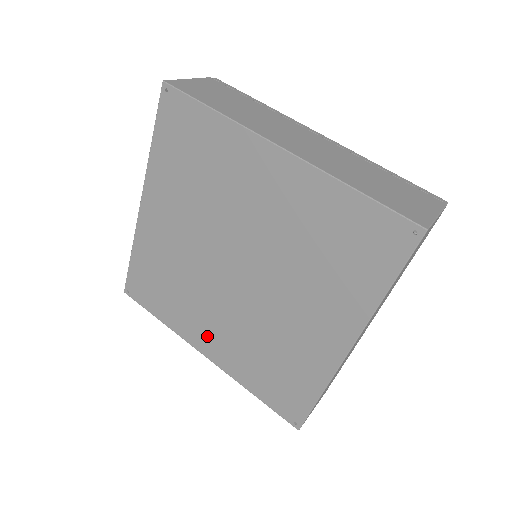
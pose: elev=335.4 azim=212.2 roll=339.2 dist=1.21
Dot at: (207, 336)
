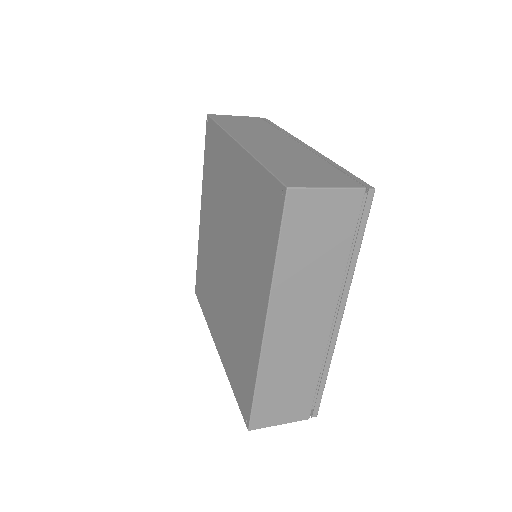
Dot at: (217, 327)
